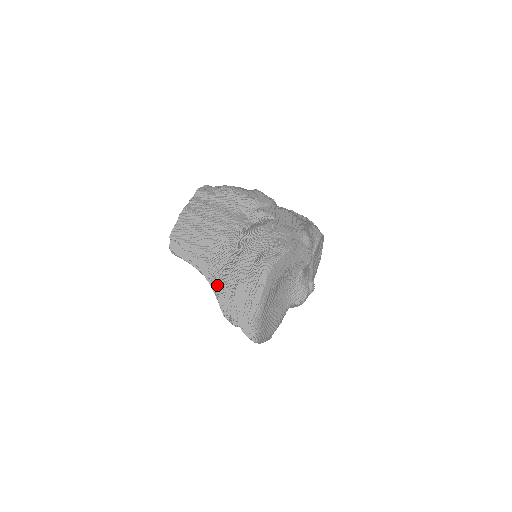
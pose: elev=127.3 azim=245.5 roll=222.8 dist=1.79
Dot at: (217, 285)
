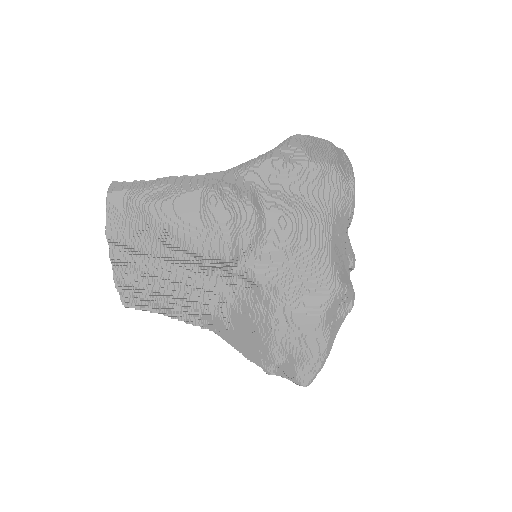
Dot at: occluded
